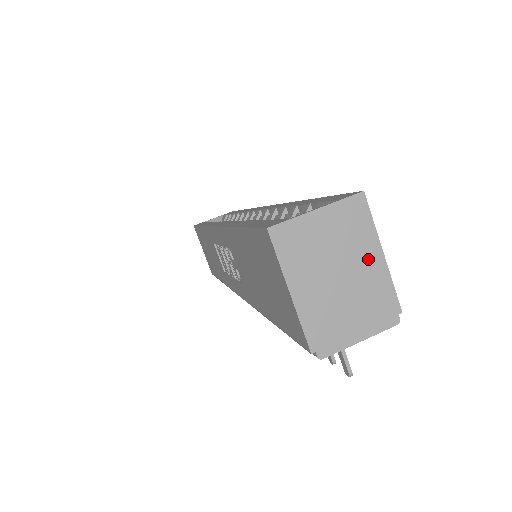
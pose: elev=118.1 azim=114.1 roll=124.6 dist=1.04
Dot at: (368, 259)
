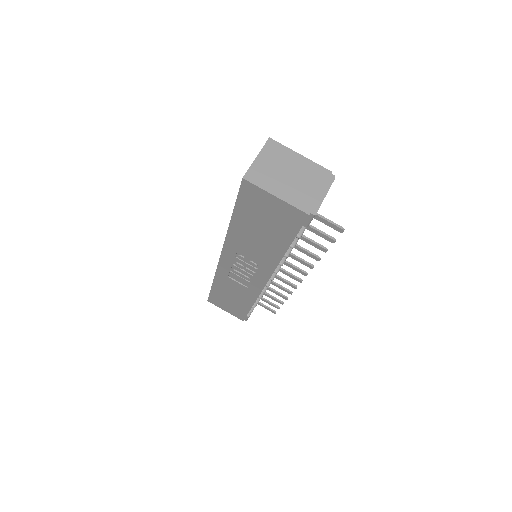
Dot at: (296, 161)
